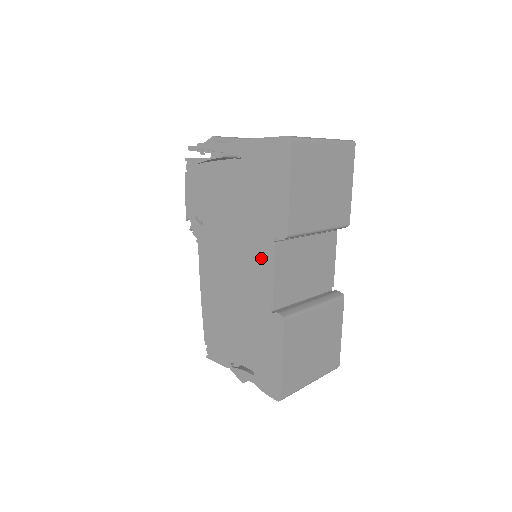
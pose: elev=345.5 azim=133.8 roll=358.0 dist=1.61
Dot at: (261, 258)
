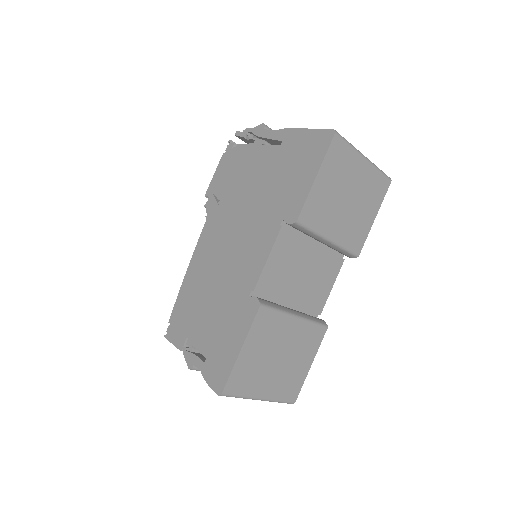
Dot at: (262, 240)
